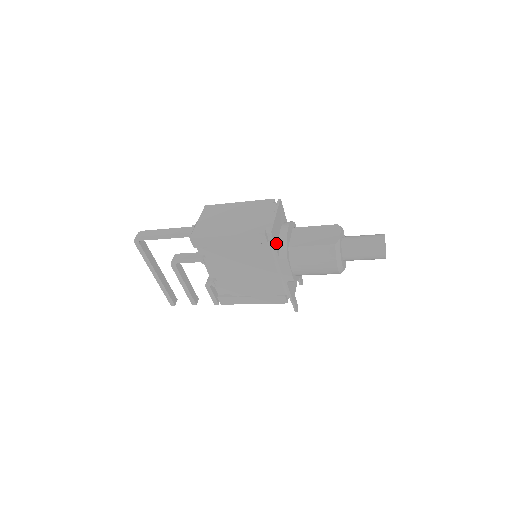
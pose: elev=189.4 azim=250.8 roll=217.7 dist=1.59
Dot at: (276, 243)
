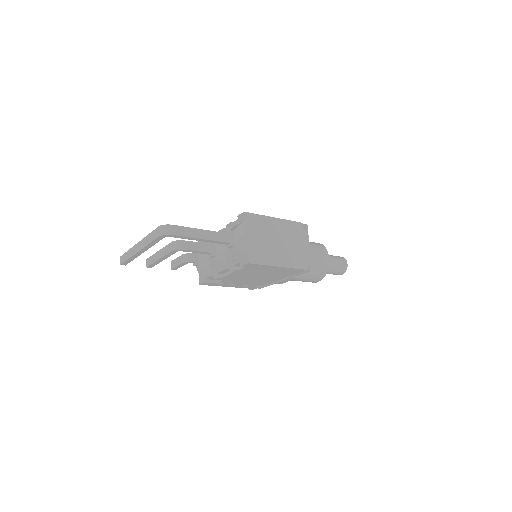
Dot at: occluded
